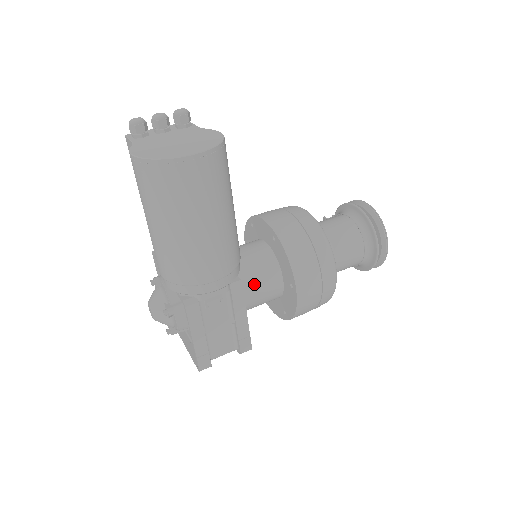
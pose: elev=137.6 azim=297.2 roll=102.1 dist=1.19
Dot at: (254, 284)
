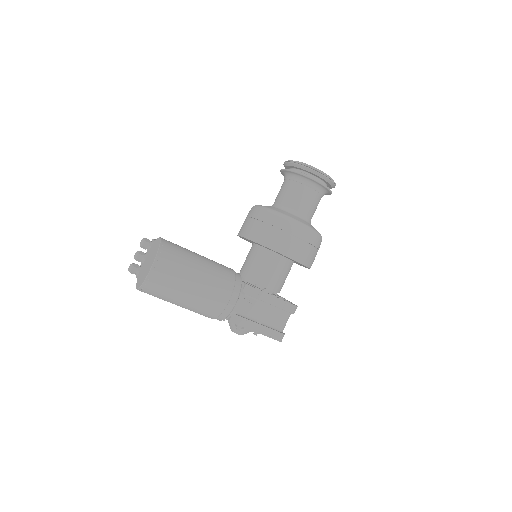
Dot at: (266, 273)
